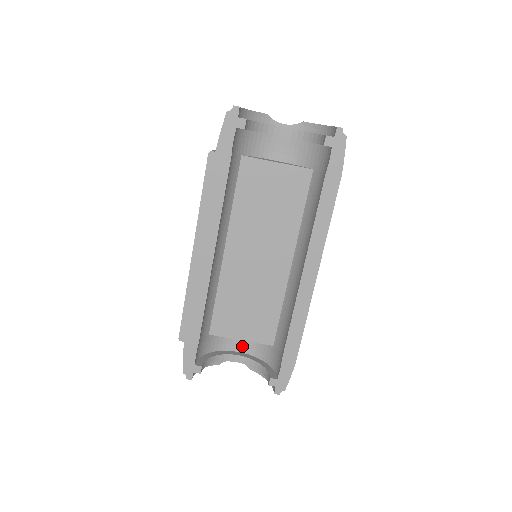
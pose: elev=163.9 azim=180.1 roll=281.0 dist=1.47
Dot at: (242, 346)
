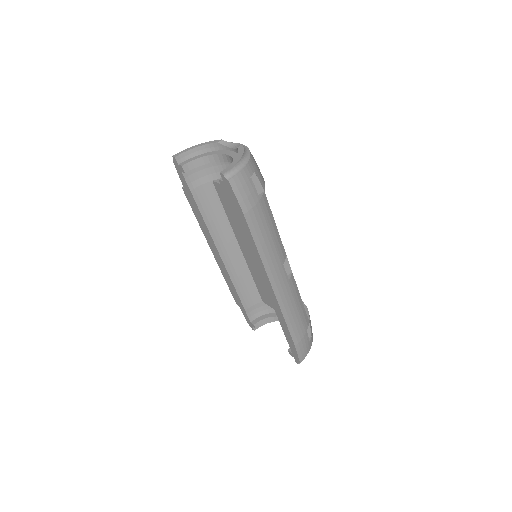
Dot at: occluded
